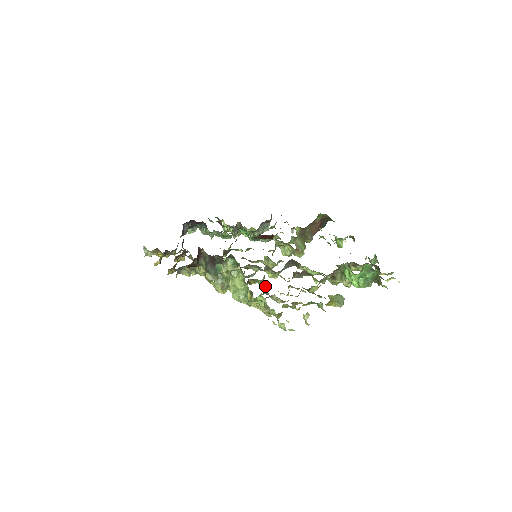
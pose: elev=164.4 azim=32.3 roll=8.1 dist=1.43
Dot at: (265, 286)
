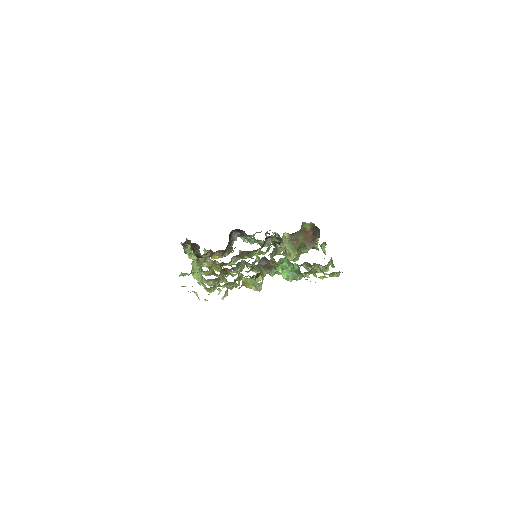
Dot at: (230, 274)
